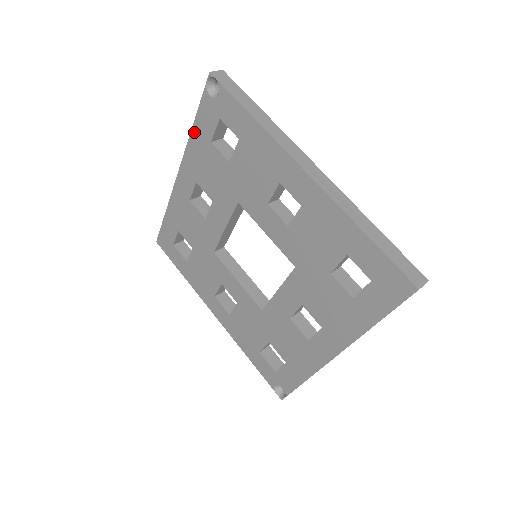
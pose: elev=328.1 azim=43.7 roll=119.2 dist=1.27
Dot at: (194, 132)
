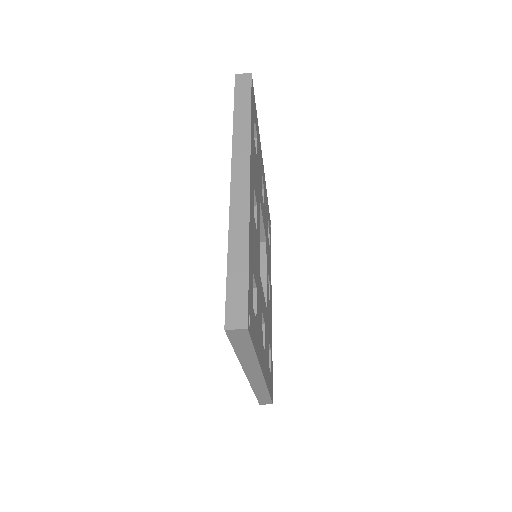
Dot at: occluded
